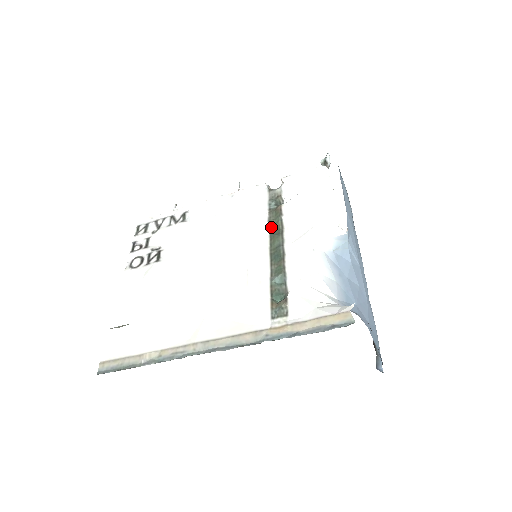
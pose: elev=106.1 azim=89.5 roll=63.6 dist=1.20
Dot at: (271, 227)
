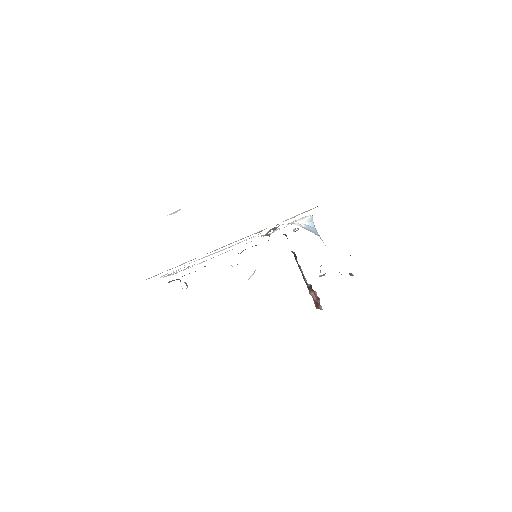
Dot at: occluded
